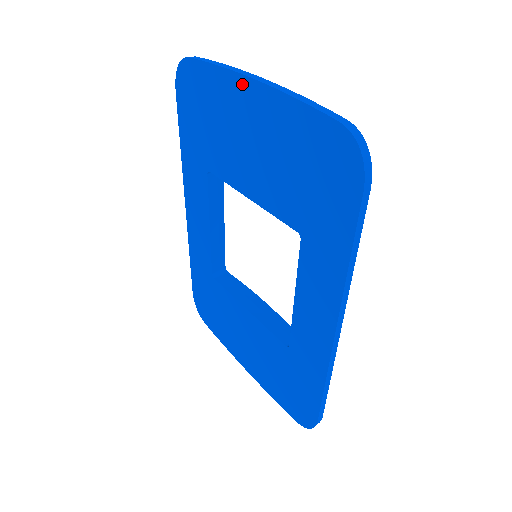
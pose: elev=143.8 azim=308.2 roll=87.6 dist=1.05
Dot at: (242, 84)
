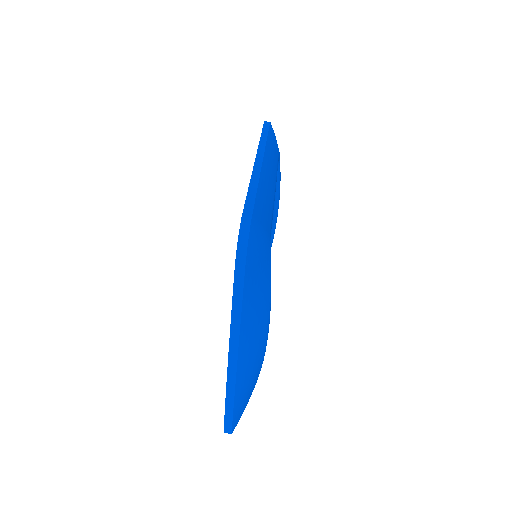
Dot at: occluded
